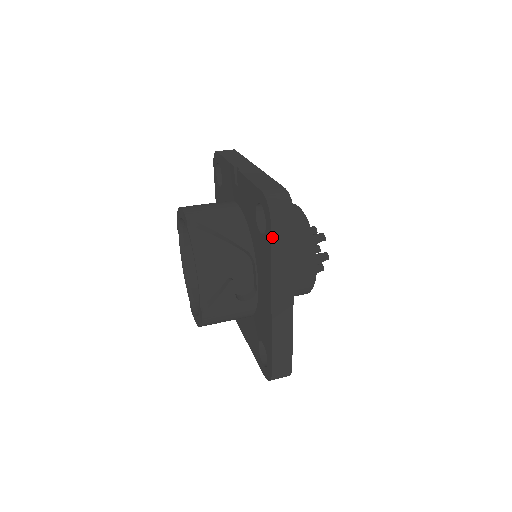
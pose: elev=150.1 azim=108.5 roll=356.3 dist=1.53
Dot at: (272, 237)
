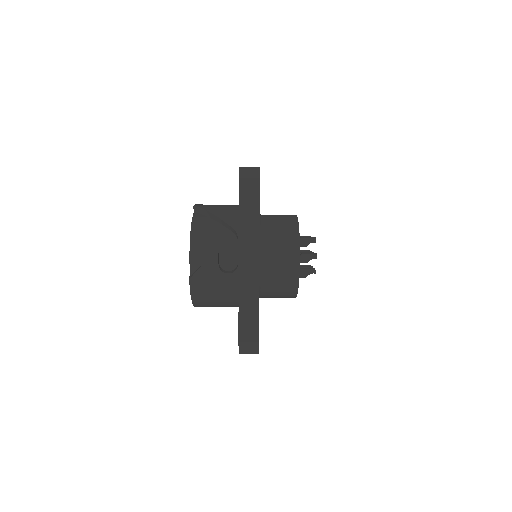
Dot at: (240, 197)
